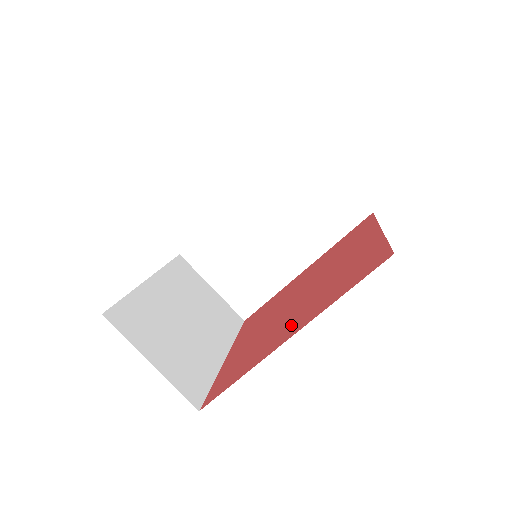
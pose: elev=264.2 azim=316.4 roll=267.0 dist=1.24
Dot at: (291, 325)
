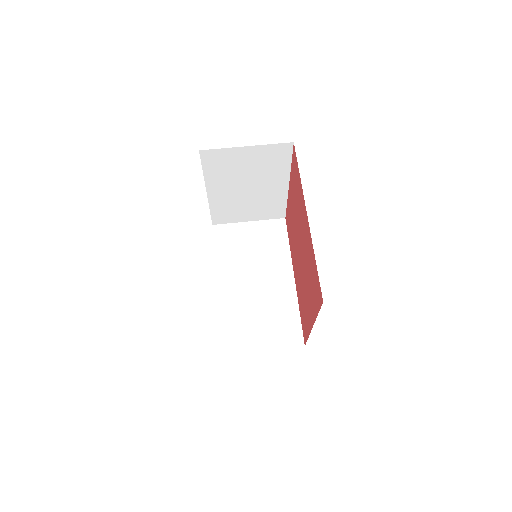
Dot at: (304, 226)
